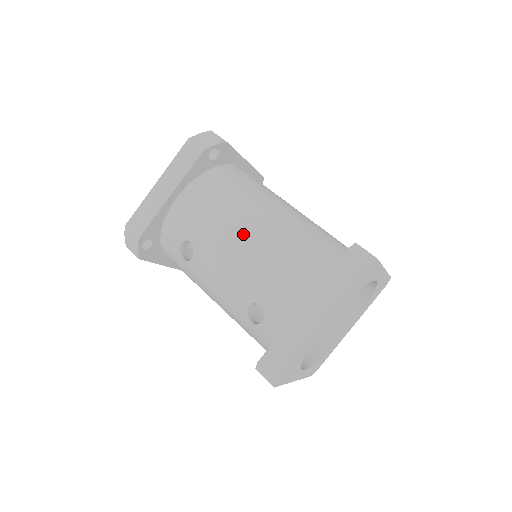
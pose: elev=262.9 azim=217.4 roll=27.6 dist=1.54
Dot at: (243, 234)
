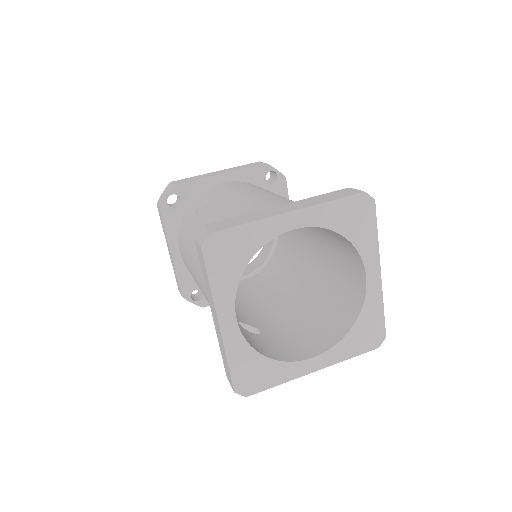
Dot at: (260, 192)
